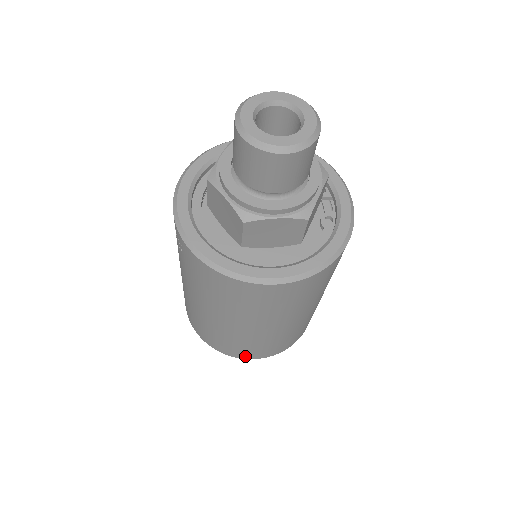
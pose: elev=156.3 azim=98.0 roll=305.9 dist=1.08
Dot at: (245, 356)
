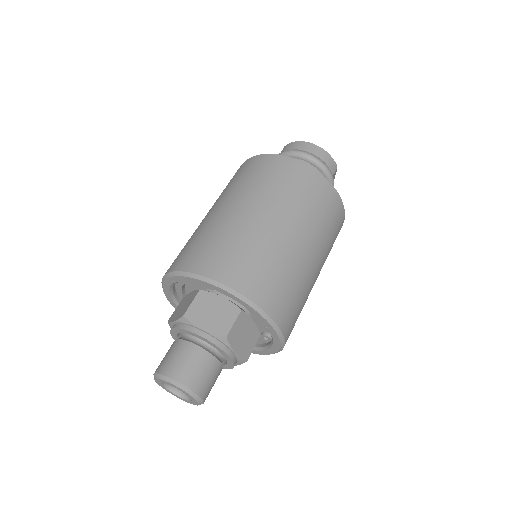
Dot at: occluded
